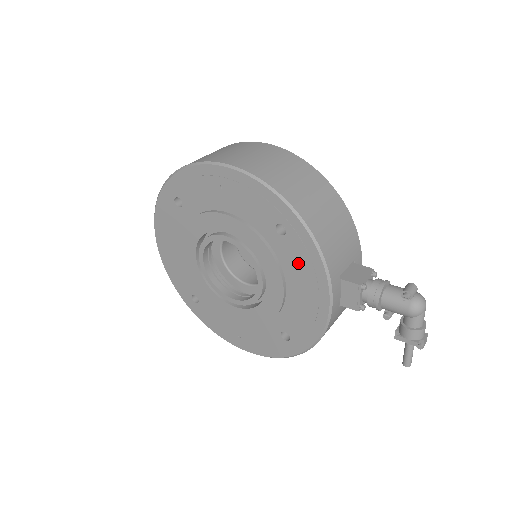
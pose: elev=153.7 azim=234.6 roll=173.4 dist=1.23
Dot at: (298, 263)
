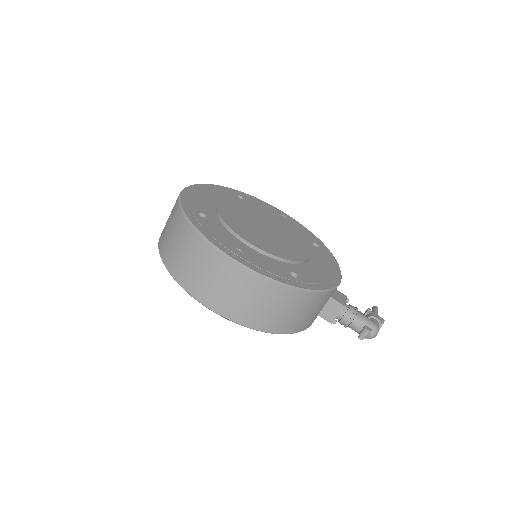
Dot at: occluded
